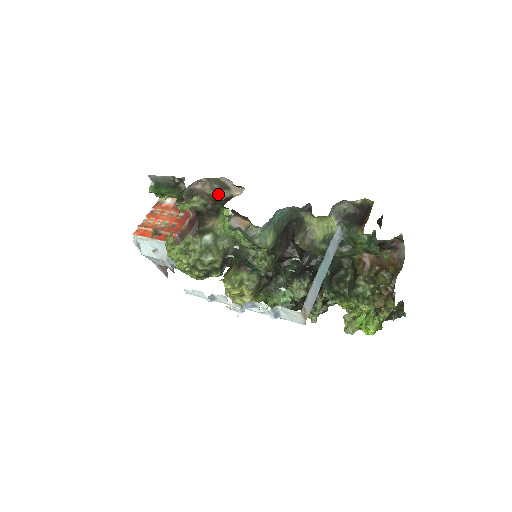
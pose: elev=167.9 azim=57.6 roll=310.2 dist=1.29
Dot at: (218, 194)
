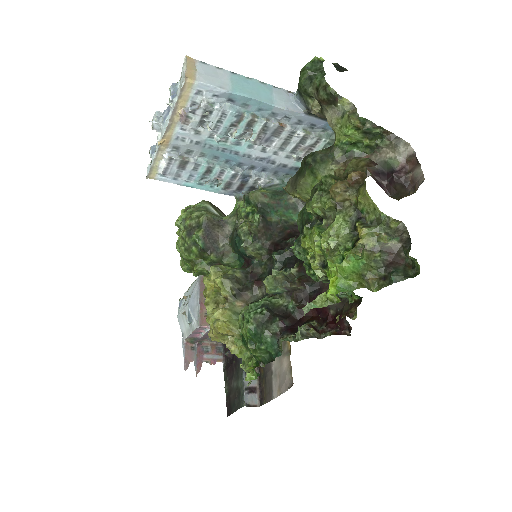
Dot at: occluded
